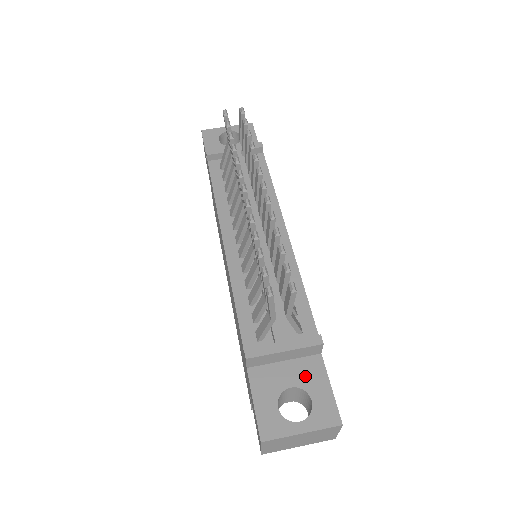
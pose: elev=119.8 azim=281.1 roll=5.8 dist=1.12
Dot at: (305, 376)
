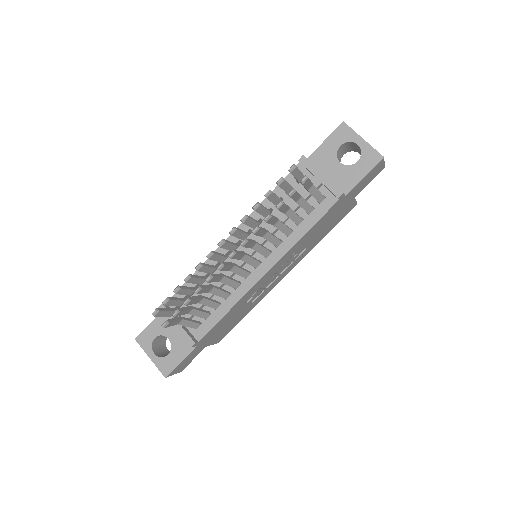
Dot at: (179, 343)
